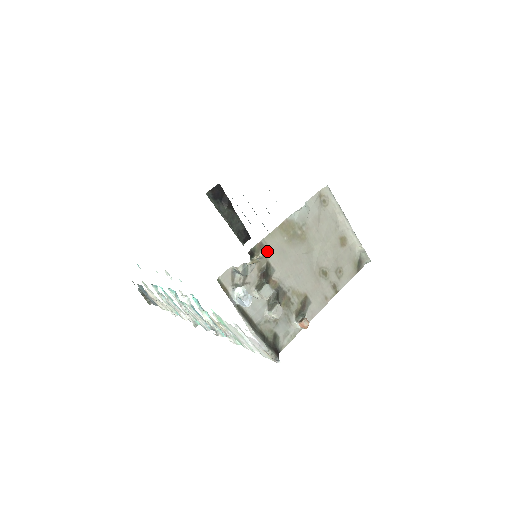
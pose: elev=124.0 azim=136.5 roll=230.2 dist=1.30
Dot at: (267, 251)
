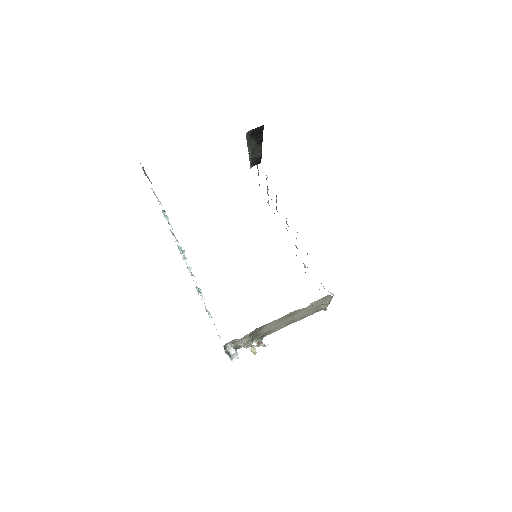
Dot at: (265, 346)
